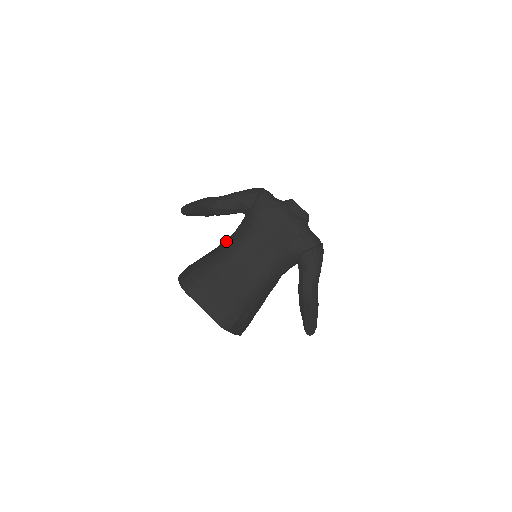
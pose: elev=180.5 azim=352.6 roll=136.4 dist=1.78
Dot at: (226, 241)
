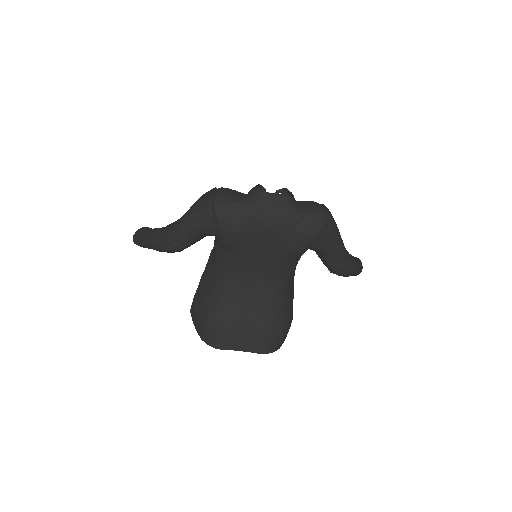
Dot at: (213, 265)
